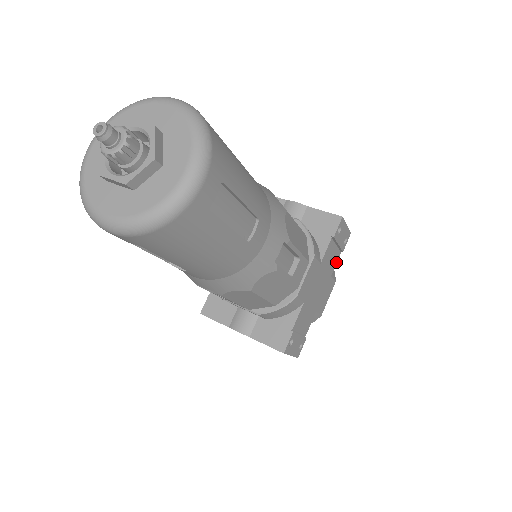
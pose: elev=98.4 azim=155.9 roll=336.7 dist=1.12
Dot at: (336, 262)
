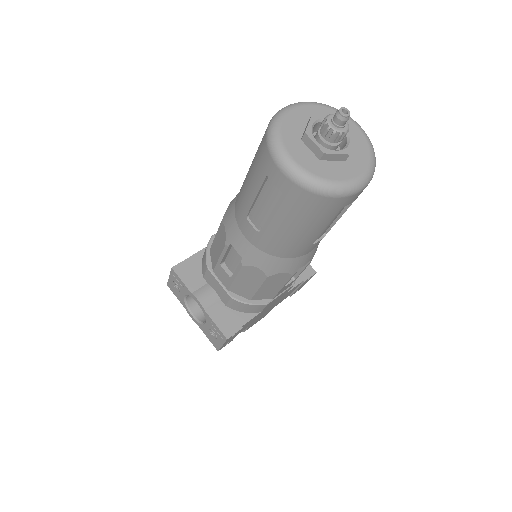
Dot at: occluded
